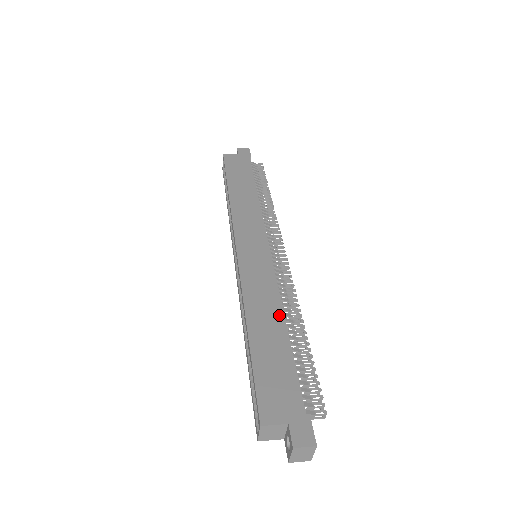
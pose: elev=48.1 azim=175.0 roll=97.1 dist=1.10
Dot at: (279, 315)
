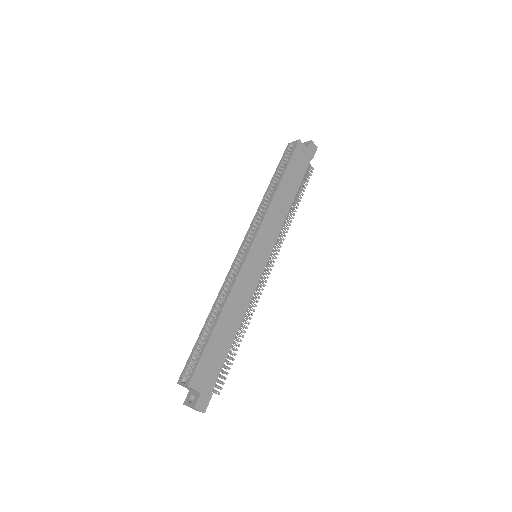
Dot at: (240, 319)
